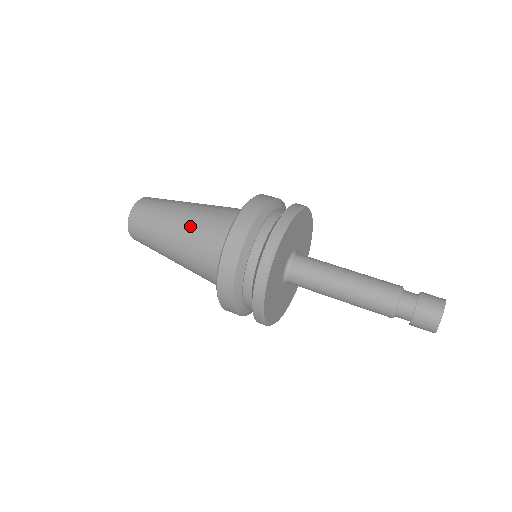
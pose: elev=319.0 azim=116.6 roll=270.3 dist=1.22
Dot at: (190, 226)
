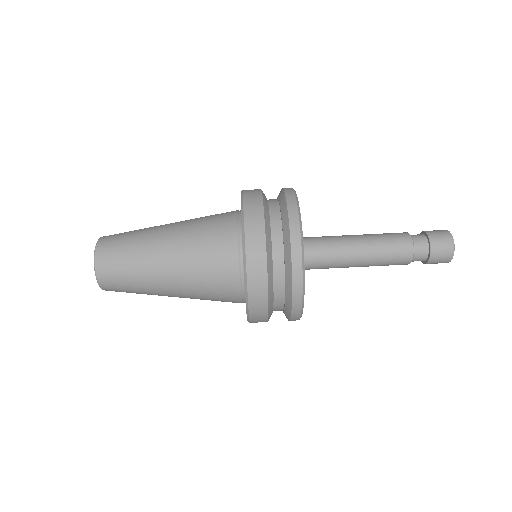
Dot at: (184, 233)
